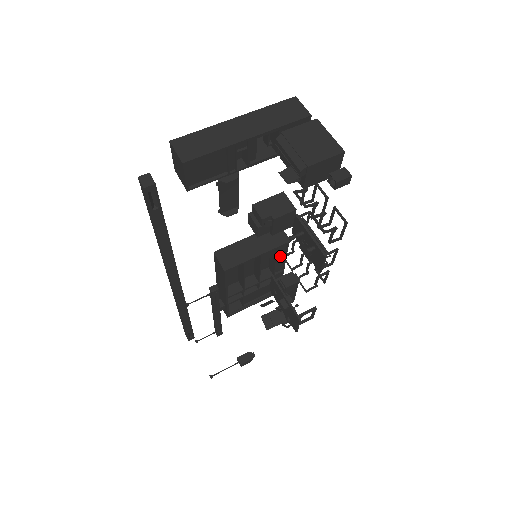
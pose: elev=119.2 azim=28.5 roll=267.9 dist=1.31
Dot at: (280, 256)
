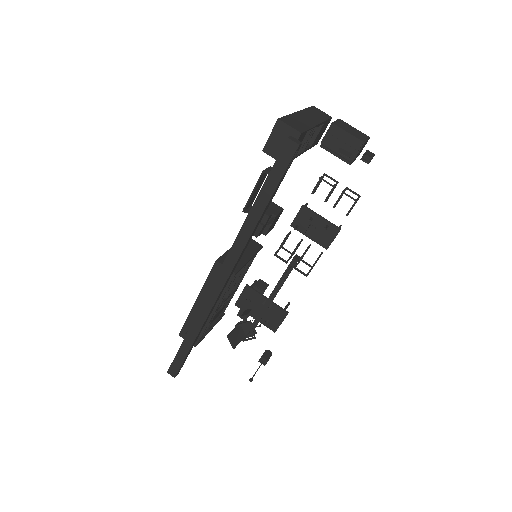
Dot at: occluded
